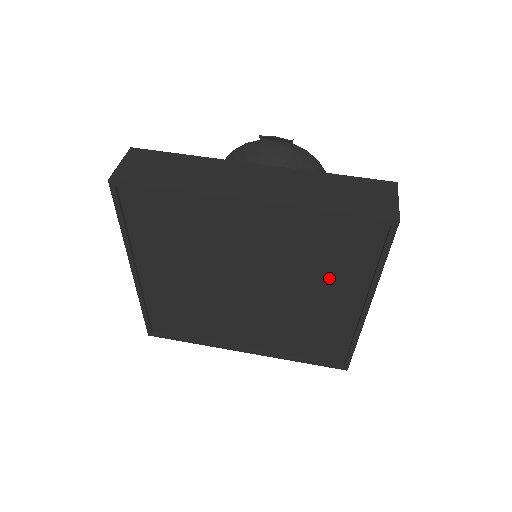
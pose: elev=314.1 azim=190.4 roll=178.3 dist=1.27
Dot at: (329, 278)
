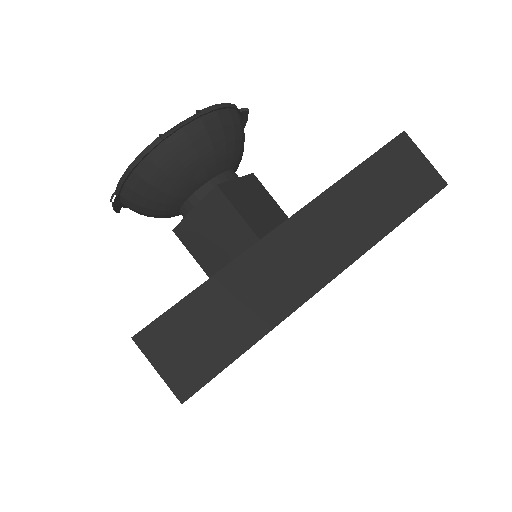
Dot at: occluded
